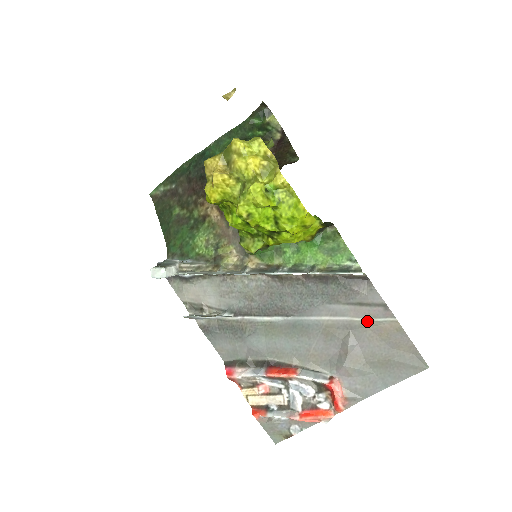
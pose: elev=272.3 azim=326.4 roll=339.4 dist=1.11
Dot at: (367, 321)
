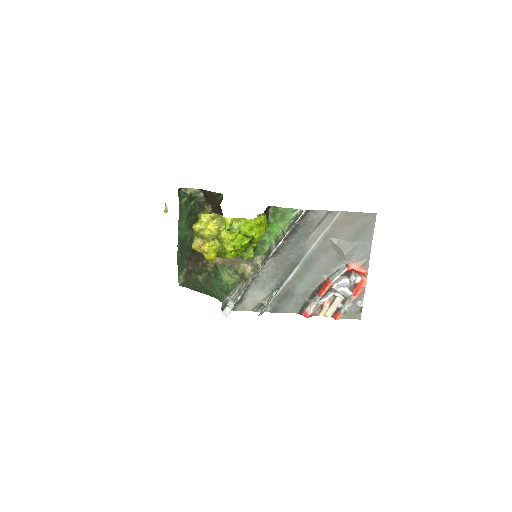
Dot at: (331, 226)
